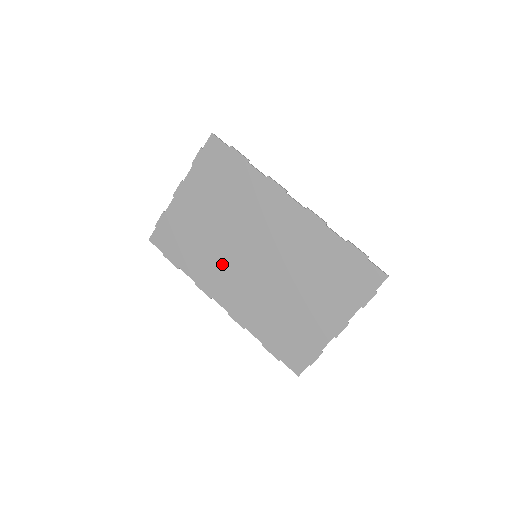
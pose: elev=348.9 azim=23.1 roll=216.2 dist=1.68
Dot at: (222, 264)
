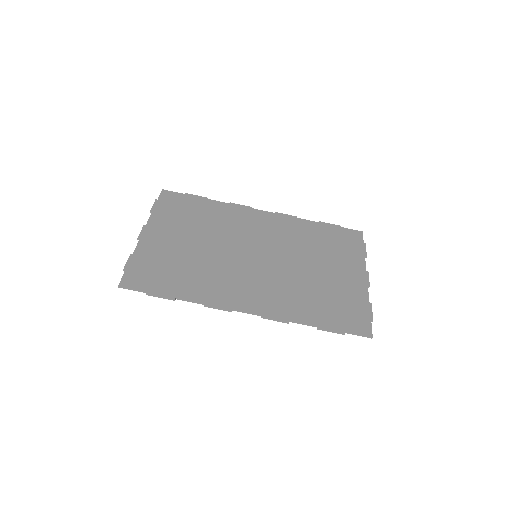
Dot at: (226, 274)
